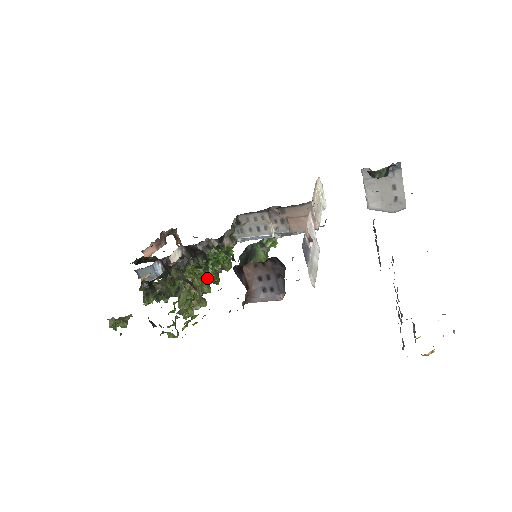
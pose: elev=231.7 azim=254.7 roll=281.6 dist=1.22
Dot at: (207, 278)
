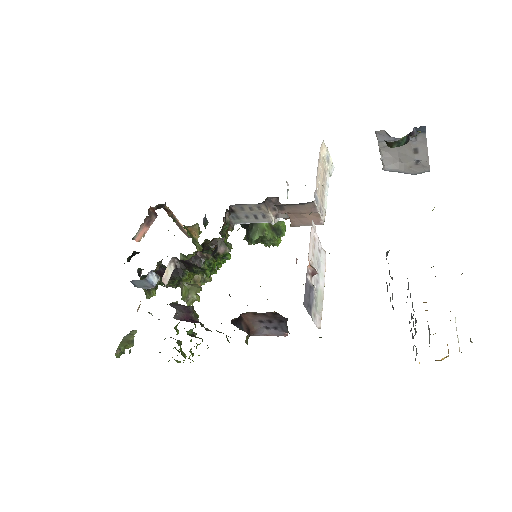
Dot at: occluded
